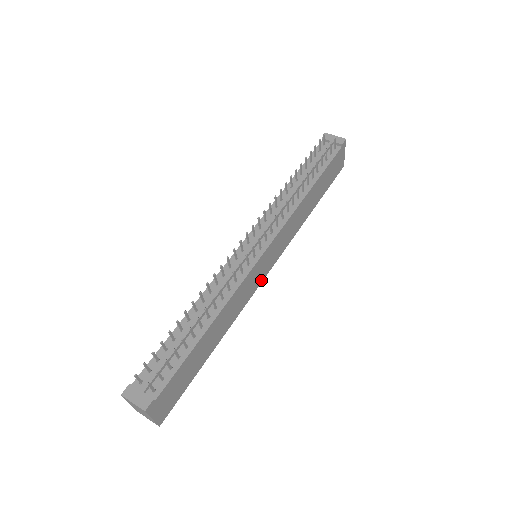
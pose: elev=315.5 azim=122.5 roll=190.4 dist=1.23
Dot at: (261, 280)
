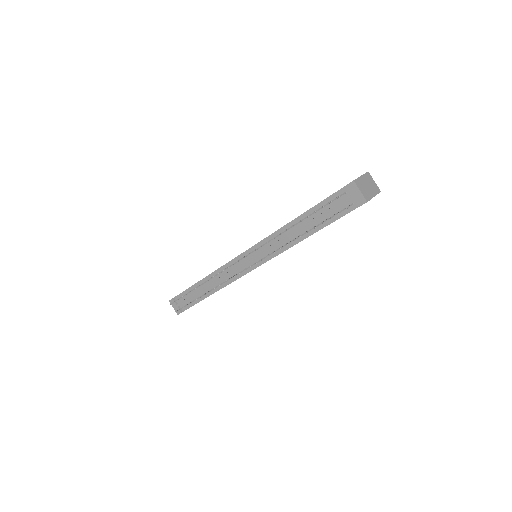
Dot at: occluded
